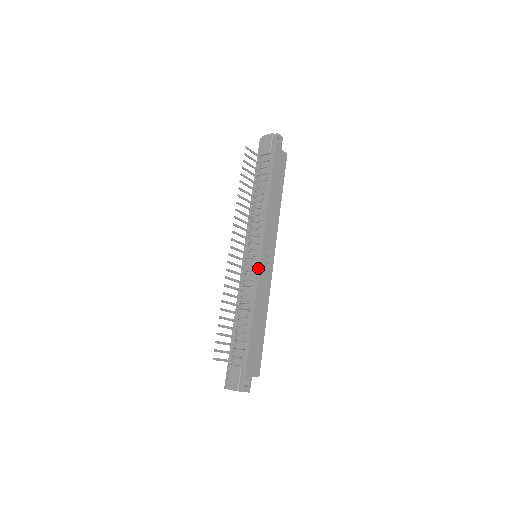
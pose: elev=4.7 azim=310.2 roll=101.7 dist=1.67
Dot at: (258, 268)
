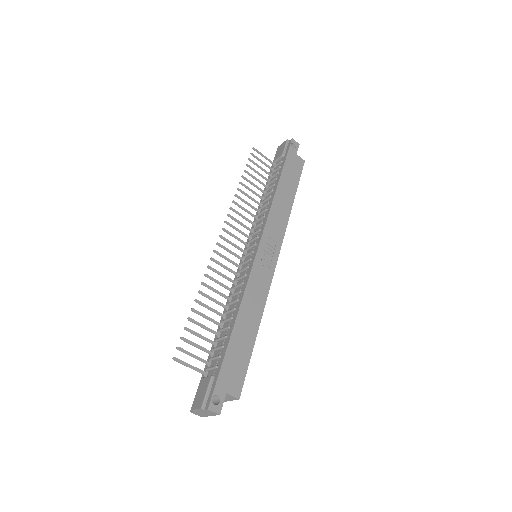
Dot at: (252, 262)
